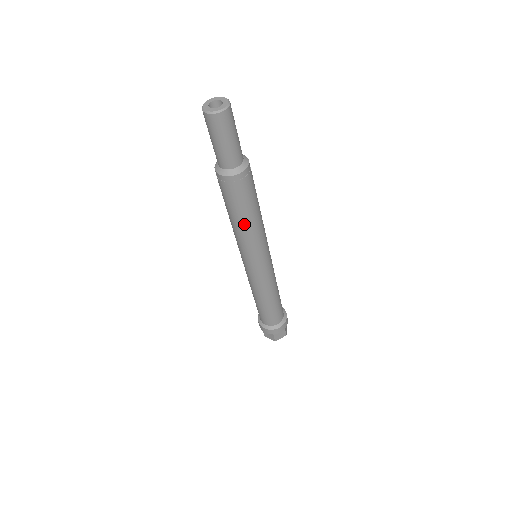
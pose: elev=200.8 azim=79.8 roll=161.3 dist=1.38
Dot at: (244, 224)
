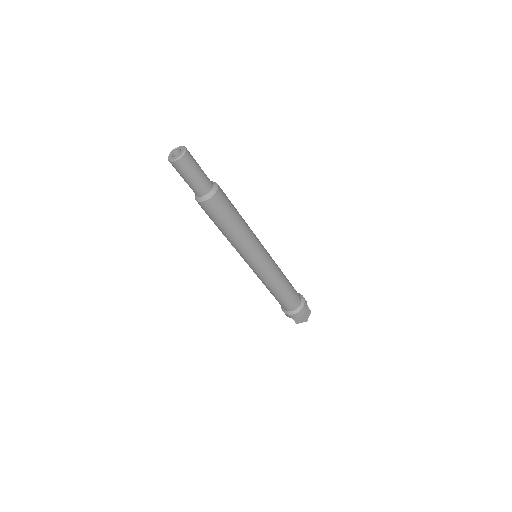
Dot at: (226, 234)
